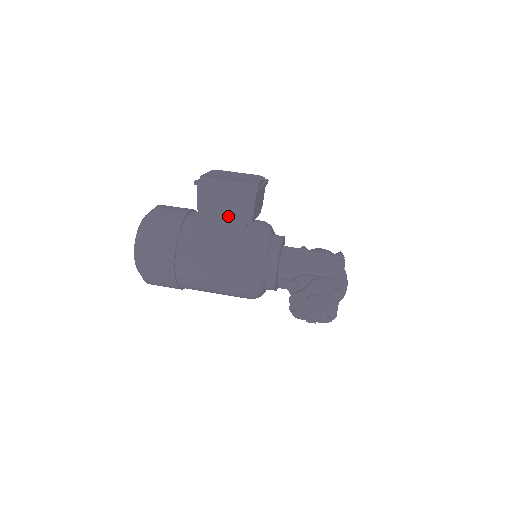
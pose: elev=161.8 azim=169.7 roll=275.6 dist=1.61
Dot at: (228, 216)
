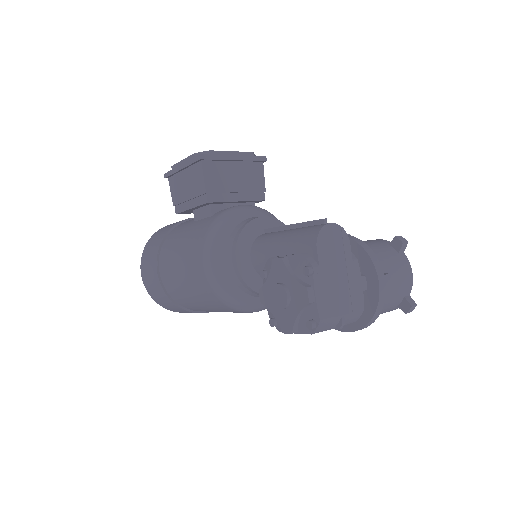
Dot at: (192, 202)
